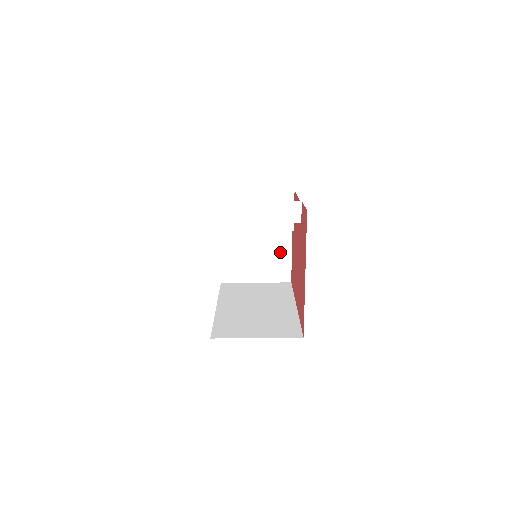
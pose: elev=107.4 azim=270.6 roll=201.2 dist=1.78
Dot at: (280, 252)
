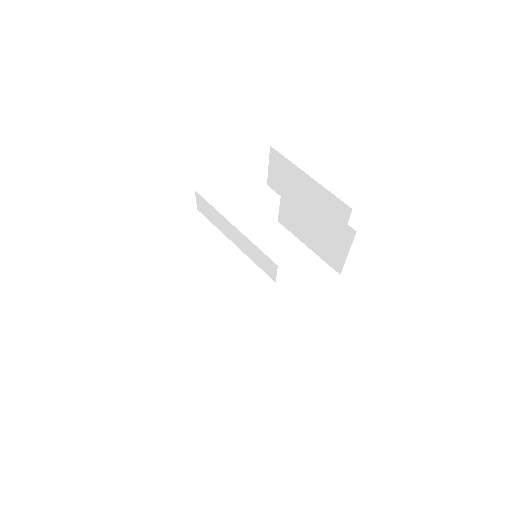
Dot at: occluded
